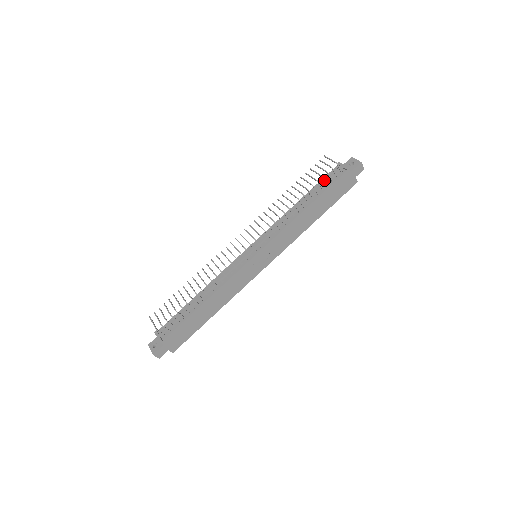
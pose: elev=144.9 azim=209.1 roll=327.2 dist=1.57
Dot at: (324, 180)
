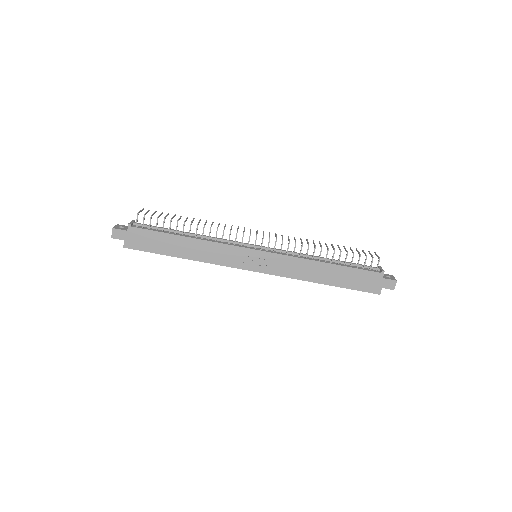
Dot at: (359, 259)
